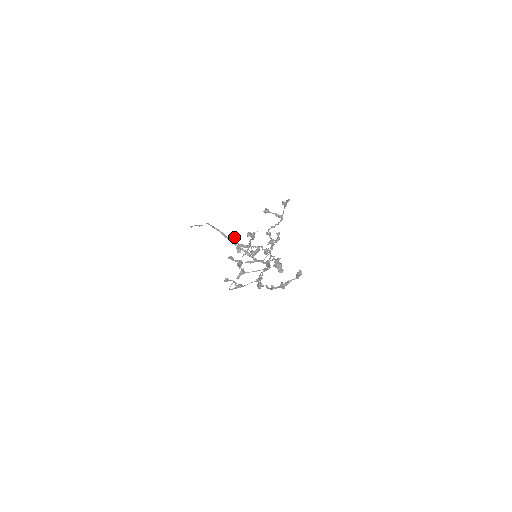
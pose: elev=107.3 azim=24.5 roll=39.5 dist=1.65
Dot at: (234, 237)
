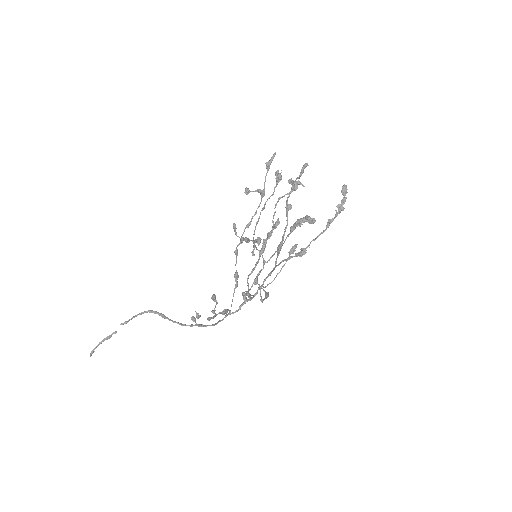
Dot at: (235, 226)
